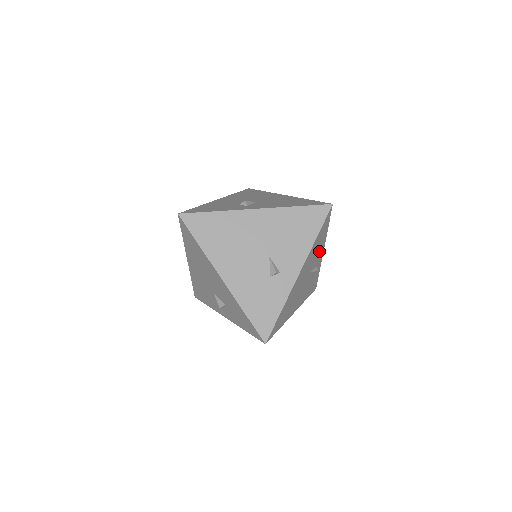
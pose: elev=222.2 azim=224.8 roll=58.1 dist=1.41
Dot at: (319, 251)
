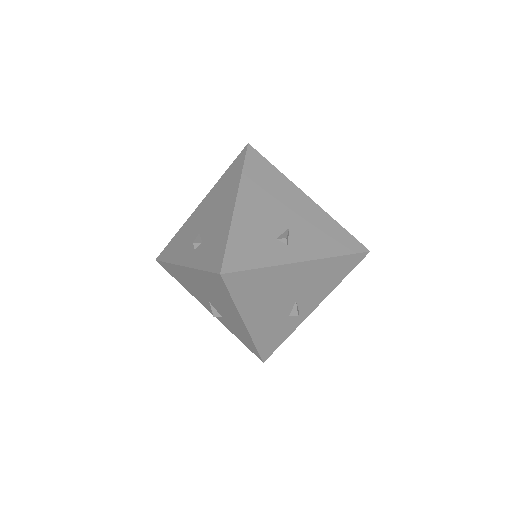
Dot at: occluded
